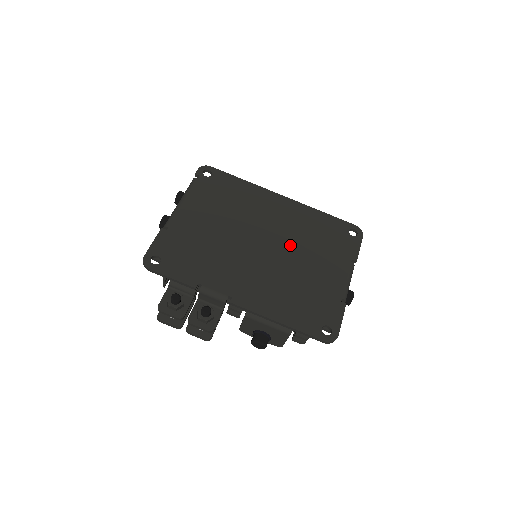
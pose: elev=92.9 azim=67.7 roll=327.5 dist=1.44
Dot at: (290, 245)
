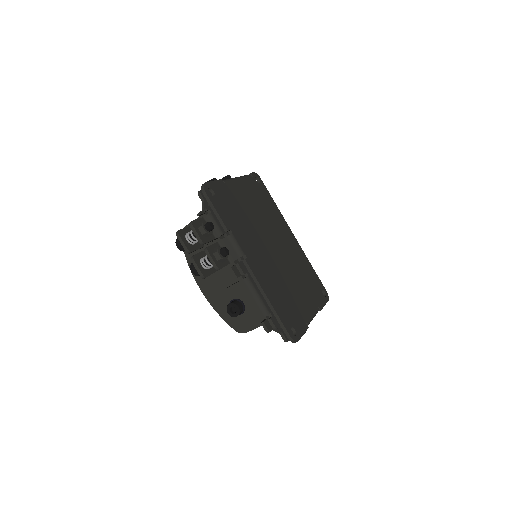
Dot at: (289, 264)
